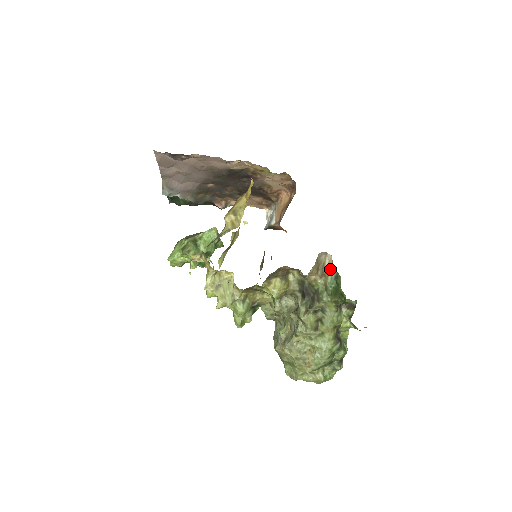
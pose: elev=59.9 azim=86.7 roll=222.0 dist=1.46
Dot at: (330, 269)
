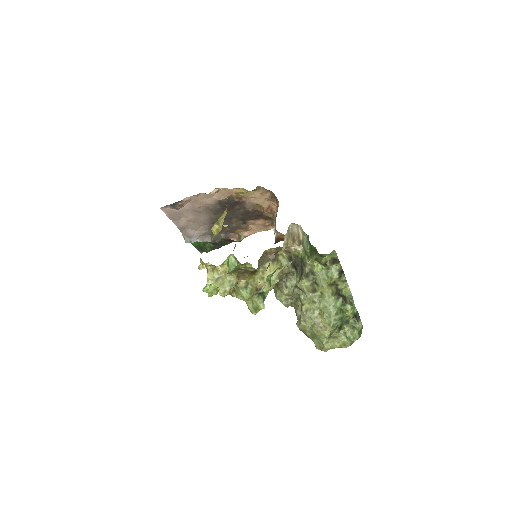
Dot at: (304, 236)
